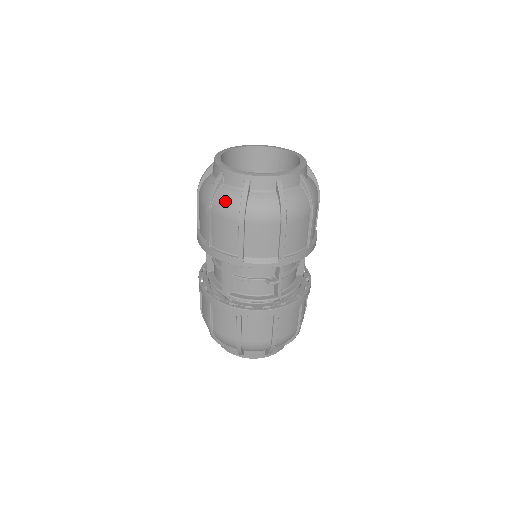
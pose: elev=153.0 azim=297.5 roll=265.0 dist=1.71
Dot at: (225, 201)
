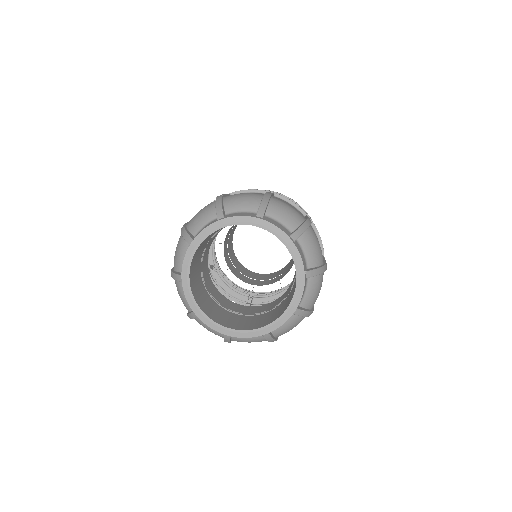
Dot at: (179, 295)
